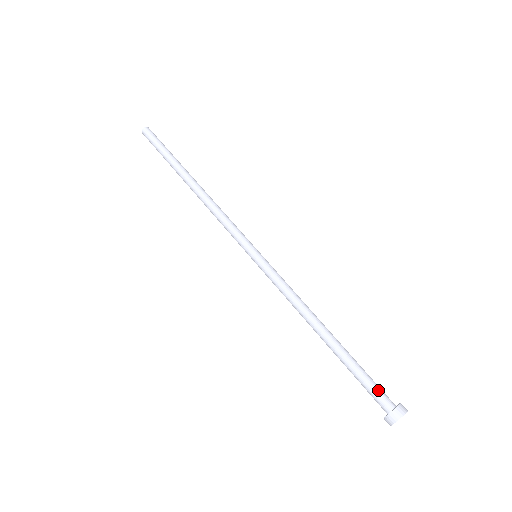
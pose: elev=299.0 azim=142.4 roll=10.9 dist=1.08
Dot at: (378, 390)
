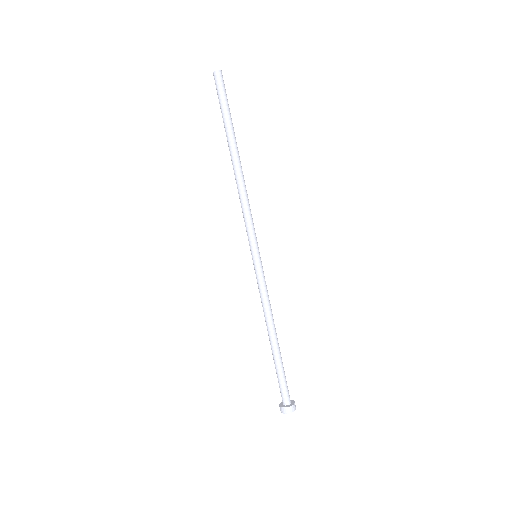
Dot at: (287, 390)
